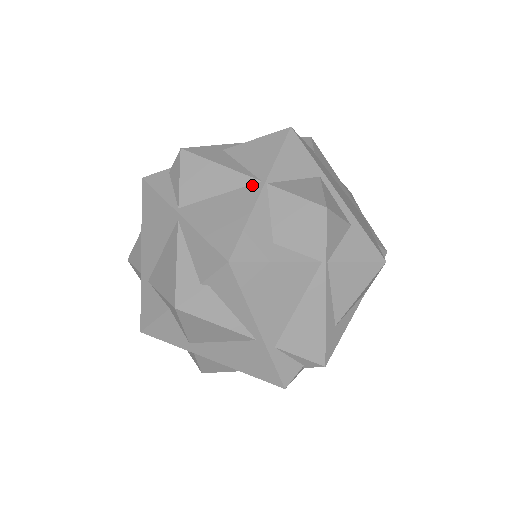
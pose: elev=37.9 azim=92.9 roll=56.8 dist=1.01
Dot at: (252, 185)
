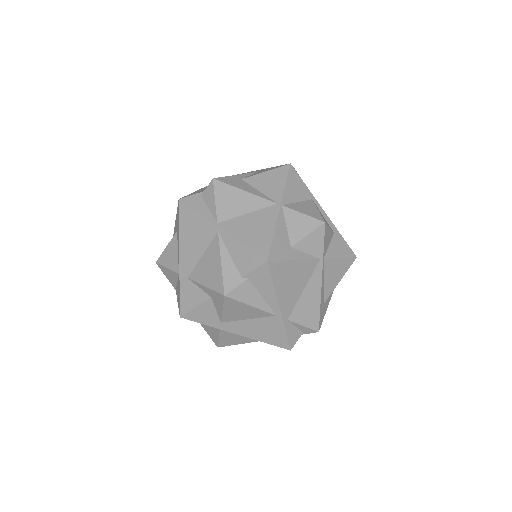
Dot at: (271, 206)
